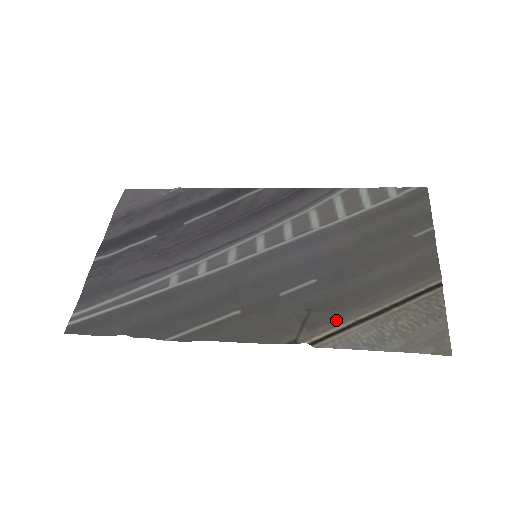
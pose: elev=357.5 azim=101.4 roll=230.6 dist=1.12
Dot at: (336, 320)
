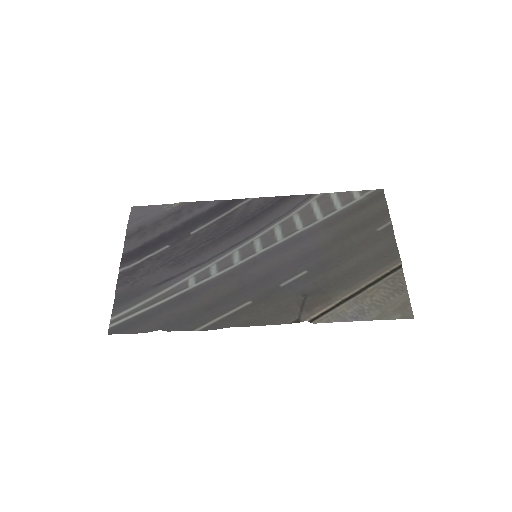
Dot at: (327, 301)
